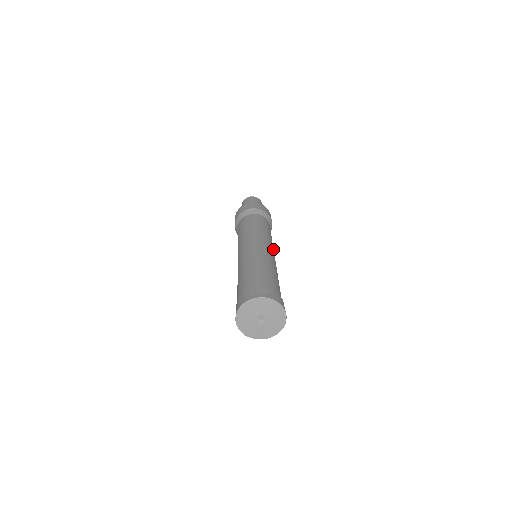
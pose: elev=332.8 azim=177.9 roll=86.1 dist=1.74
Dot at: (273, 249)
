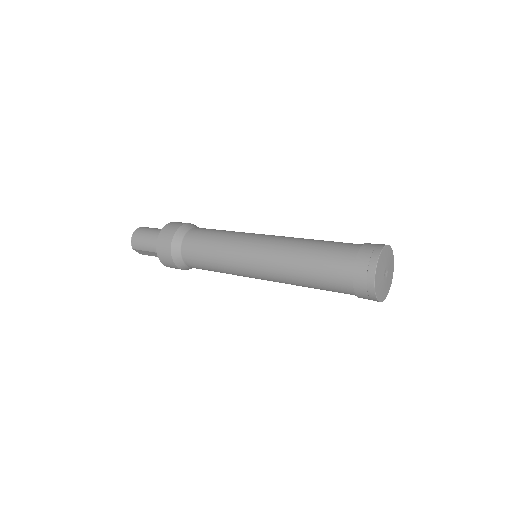
Dot at: occluded
